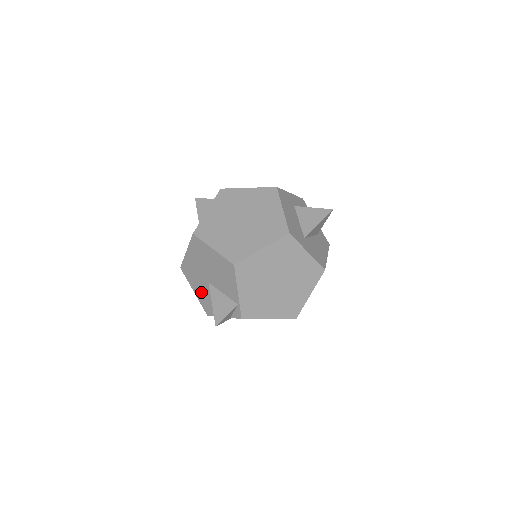
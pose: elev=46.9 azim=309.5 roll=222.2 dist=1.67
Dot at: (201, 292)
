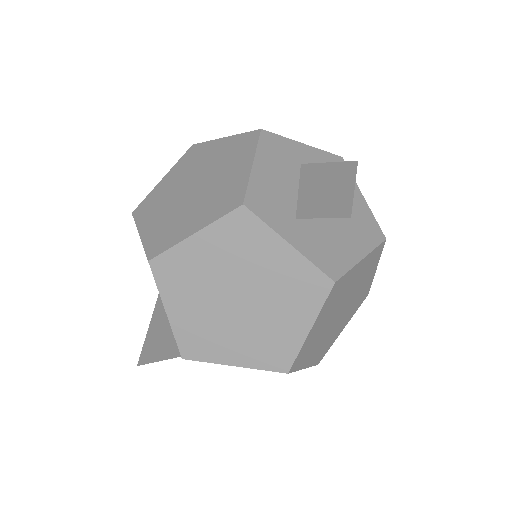
Dot at: occluded
